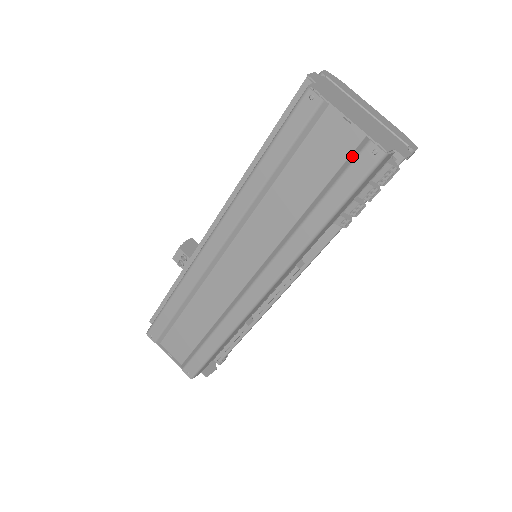
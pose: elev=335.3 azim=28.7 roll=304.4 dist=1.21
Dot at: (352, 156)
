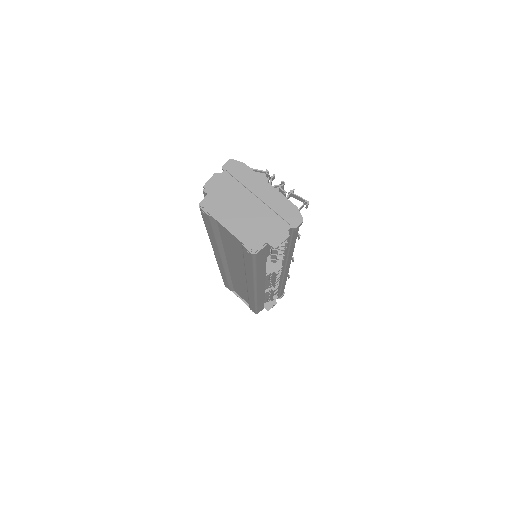
Dot at: occluded
